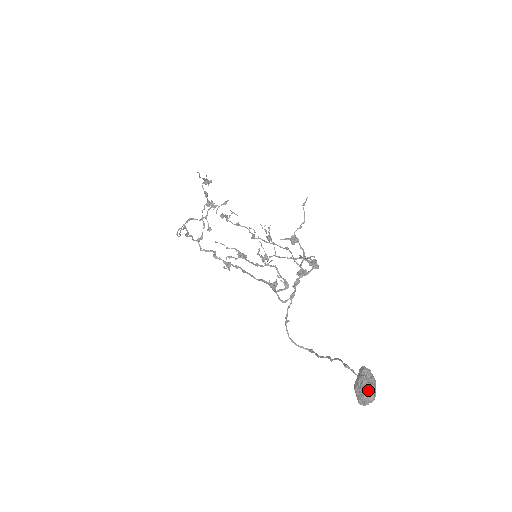
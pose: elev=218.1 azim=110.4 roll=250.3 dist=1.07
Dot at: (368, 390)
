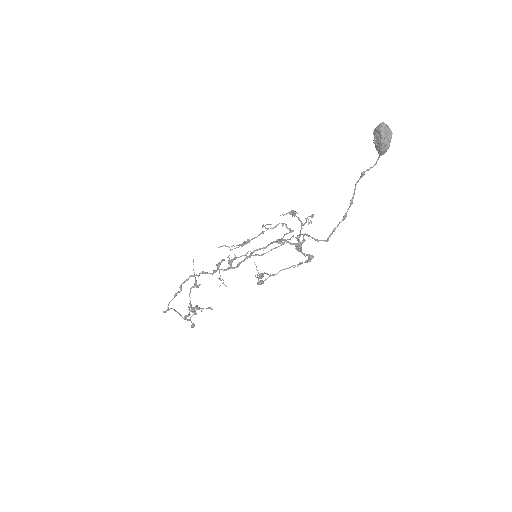
Dot at: (385, 124)
